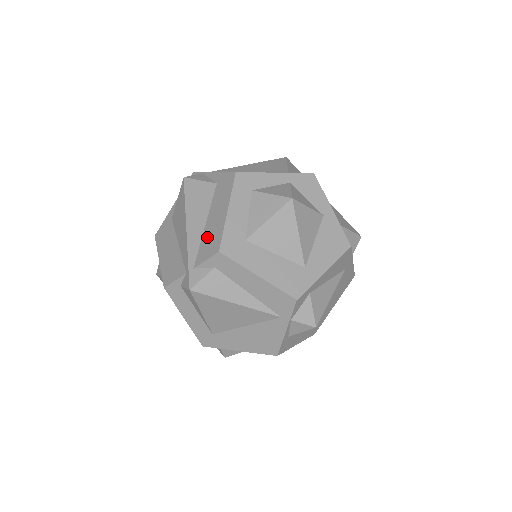
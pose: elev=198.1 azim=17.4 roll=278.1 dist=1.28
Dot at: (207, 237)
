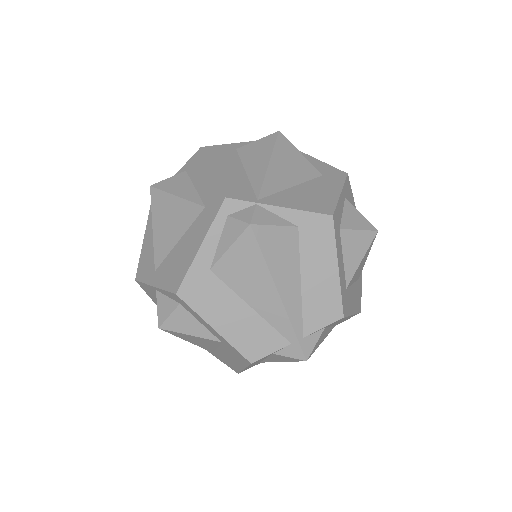
Dot at: (313, 300)
